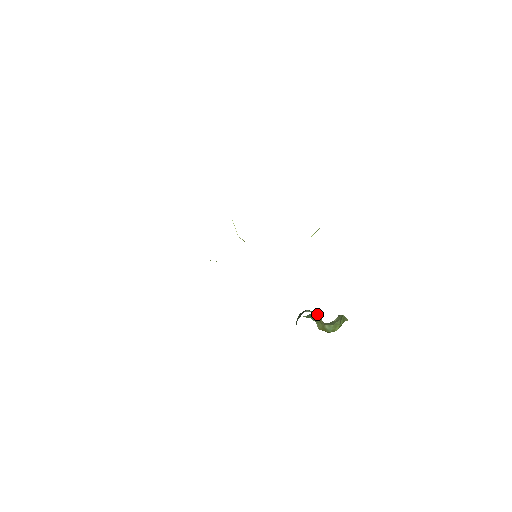
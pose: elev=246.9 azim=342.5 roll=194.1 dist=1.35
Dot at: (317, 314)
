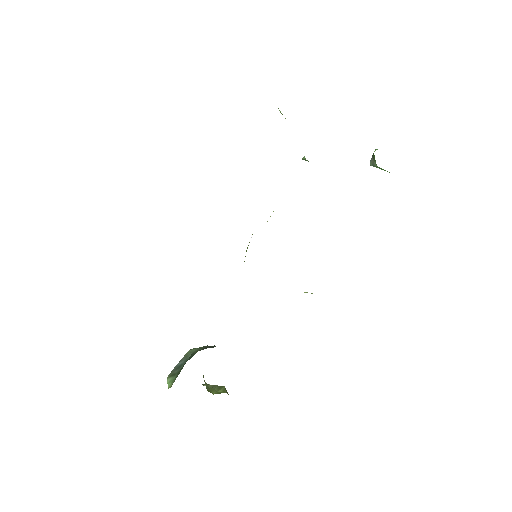
Dot at: occluded
